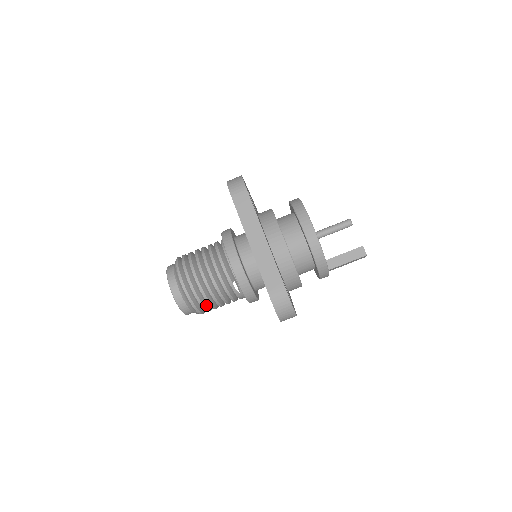
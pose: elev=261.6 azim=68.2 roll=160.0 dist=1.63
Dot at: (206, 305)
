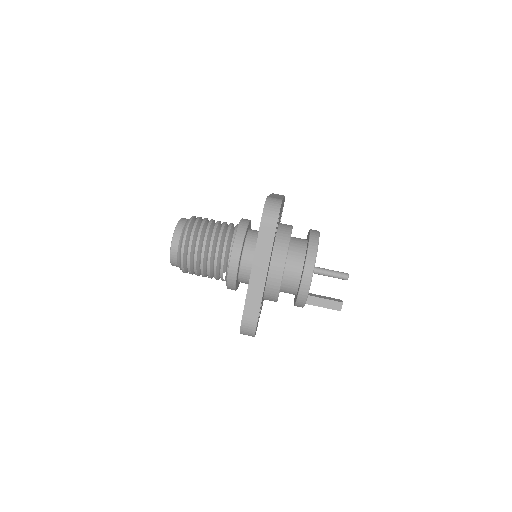
Dot at: (193, 272)
